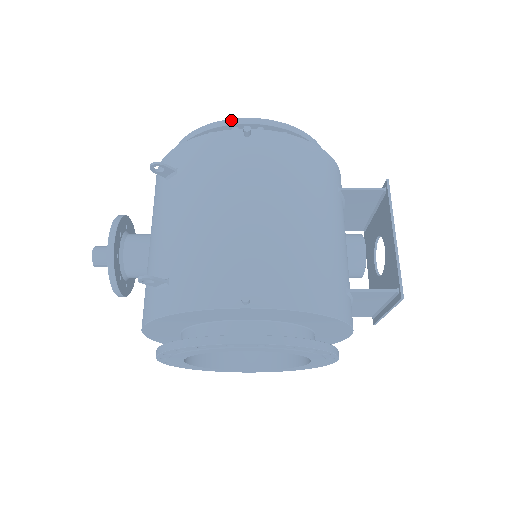
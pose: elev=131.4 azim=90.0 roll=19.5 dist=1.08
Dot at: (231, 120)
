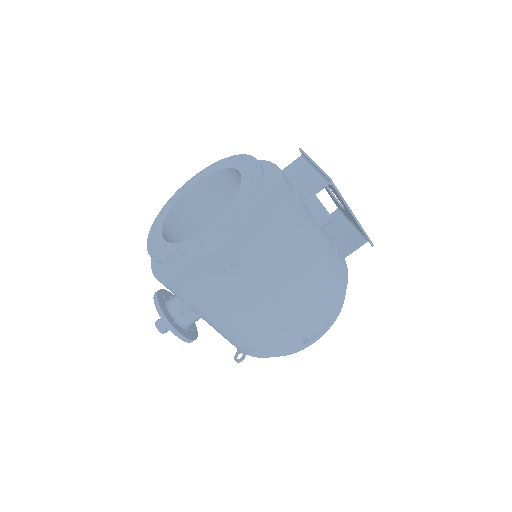
Dot at: (202, 249)
